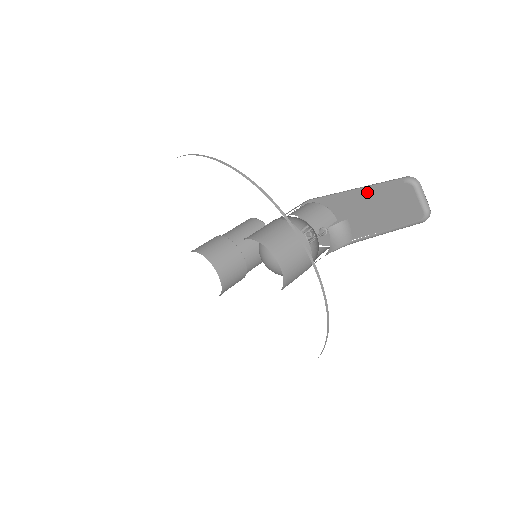
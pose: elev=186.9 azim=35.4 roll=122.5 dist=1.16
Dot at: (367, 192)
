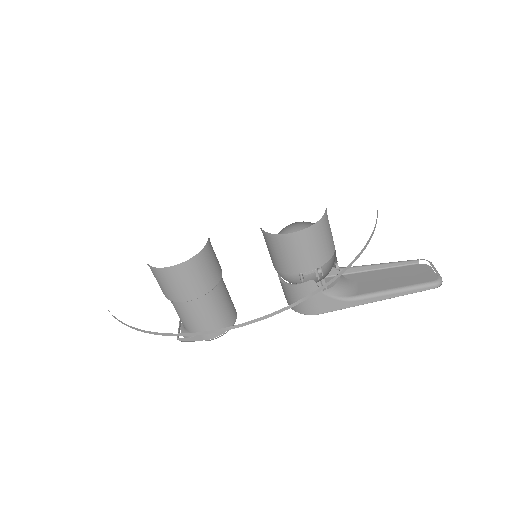
Dot at: (379, 273)
